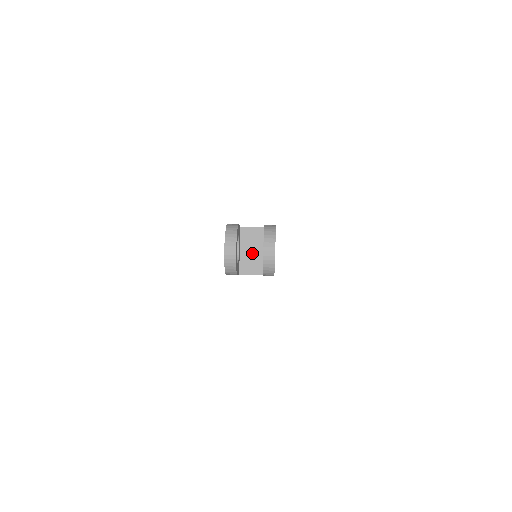
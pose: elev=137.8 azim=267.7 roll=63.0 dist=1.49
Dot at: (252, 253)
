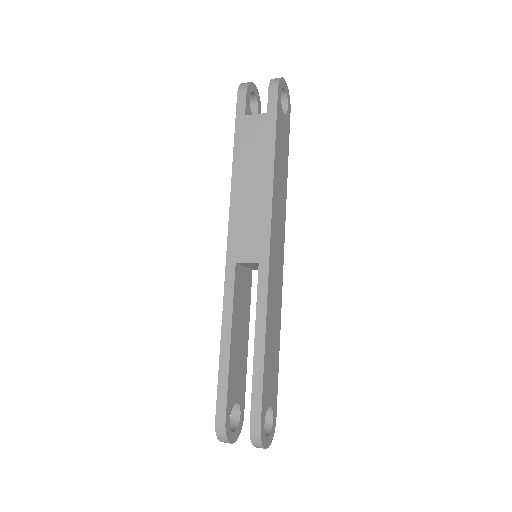
Dot at: occluded
